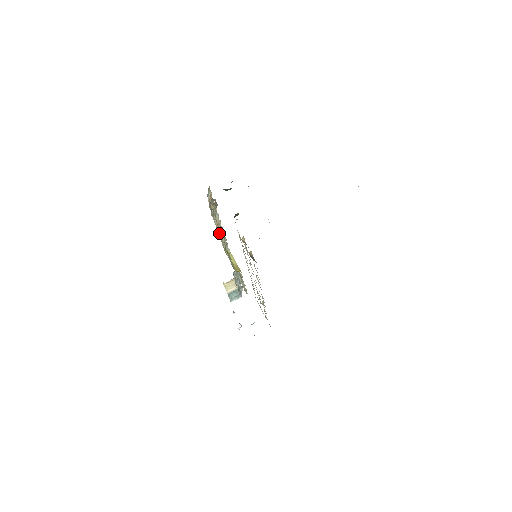
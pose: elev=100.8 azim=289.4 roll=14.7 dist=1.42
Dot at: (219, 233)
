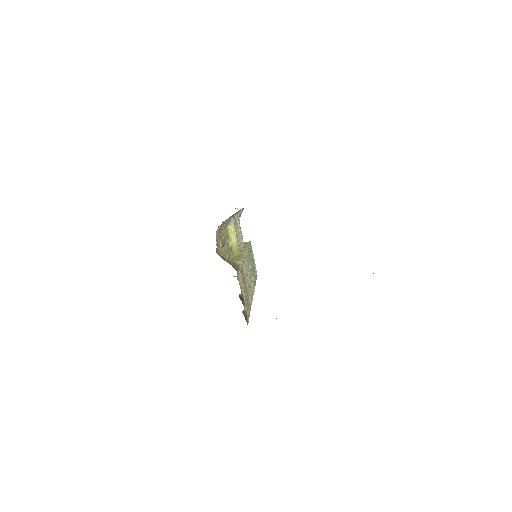
Dot at: occluded
